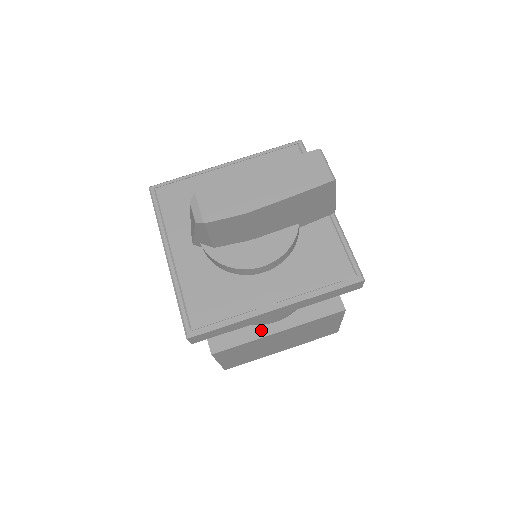
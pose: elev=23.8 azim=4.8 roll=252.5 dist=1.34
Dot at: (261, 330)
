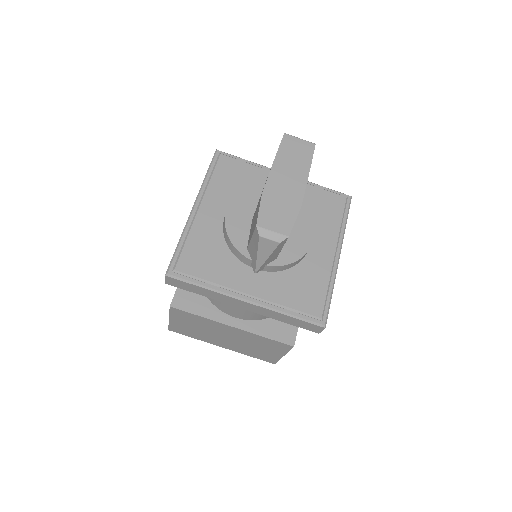
Dot at: occluded
